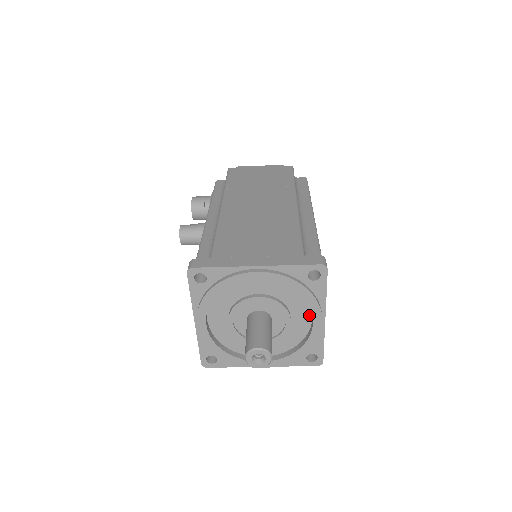
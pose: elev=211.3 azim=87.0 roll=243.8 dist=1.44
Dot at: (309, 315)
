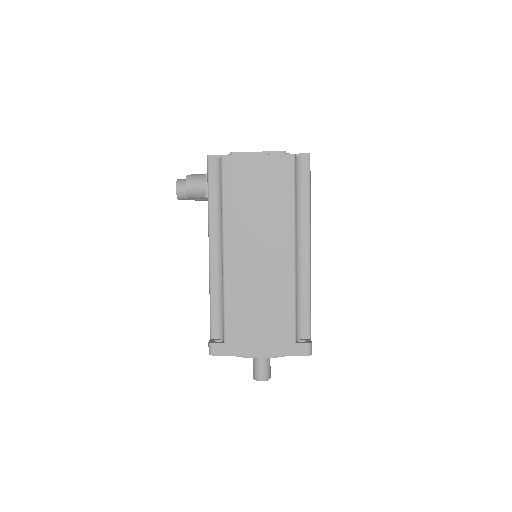
Dot at: occluded
